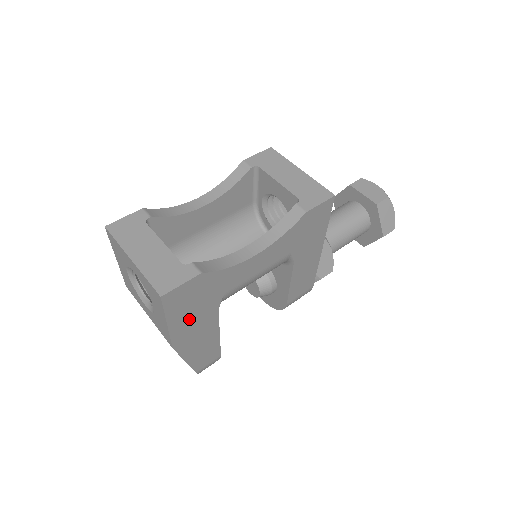
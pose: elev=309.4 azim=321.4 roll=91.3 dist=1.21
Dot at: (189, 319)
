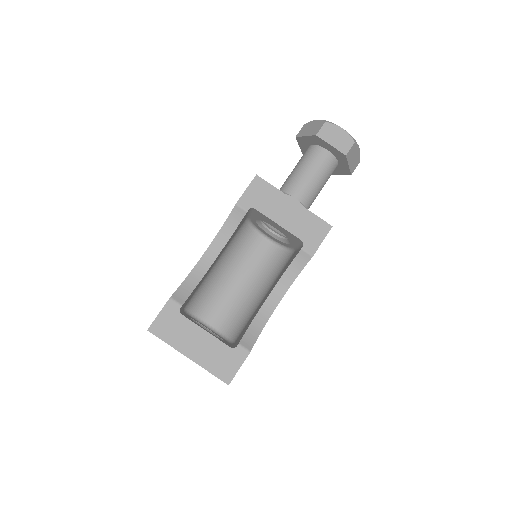
Dot at: occluded
